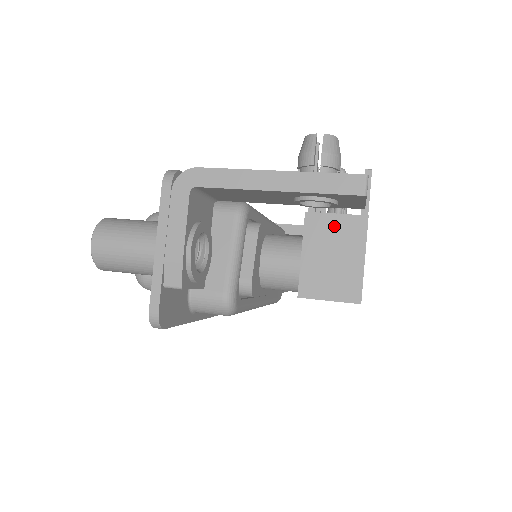
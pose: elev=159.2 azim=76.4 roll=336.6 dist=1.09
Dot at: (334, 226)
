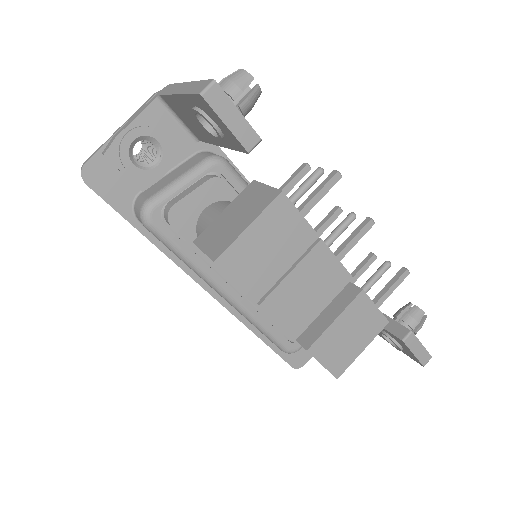
Dot at: (257, 194)
